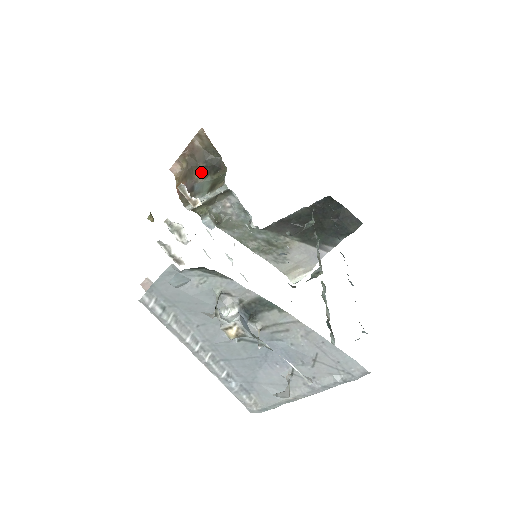
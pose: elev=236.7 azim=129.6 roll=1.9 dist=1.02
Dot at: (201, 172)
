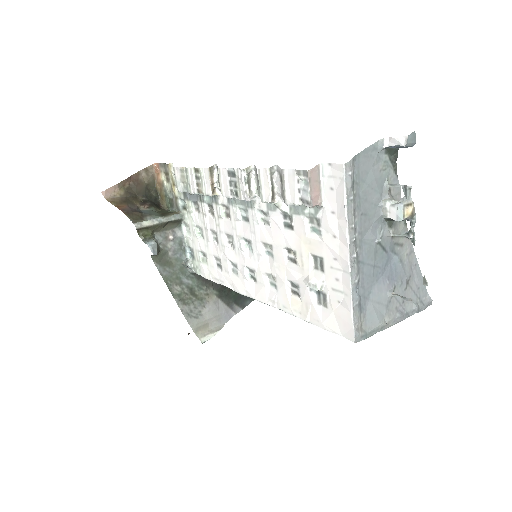
Dot at: (142, 202)
